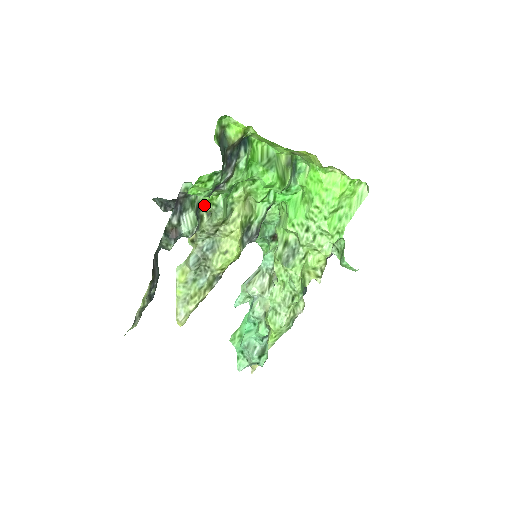
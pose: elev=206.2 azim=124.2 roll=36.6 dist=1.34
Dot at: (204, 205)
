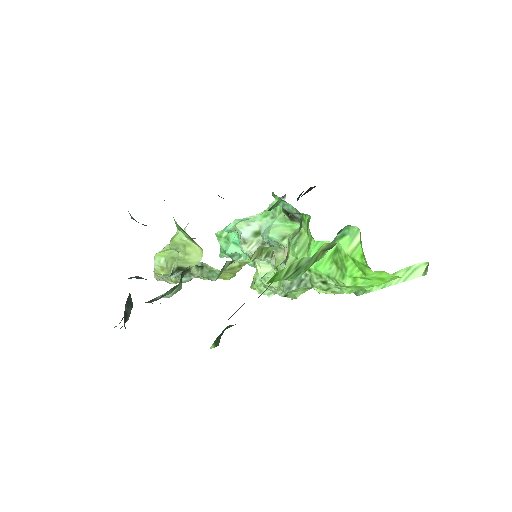
Dot at: occluded
